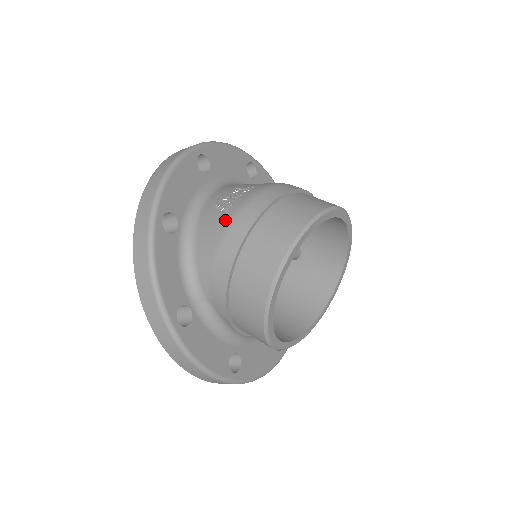
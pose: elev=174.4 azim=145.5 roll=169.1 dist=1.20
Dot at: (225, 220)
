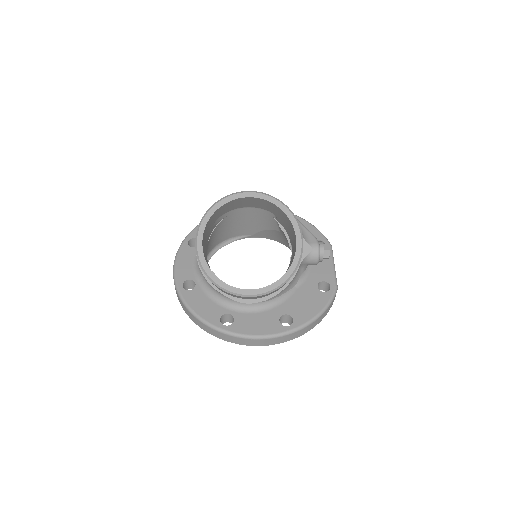
Dot at: occluded
